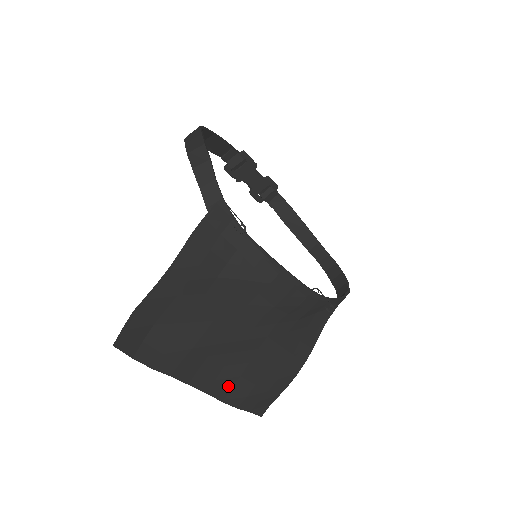
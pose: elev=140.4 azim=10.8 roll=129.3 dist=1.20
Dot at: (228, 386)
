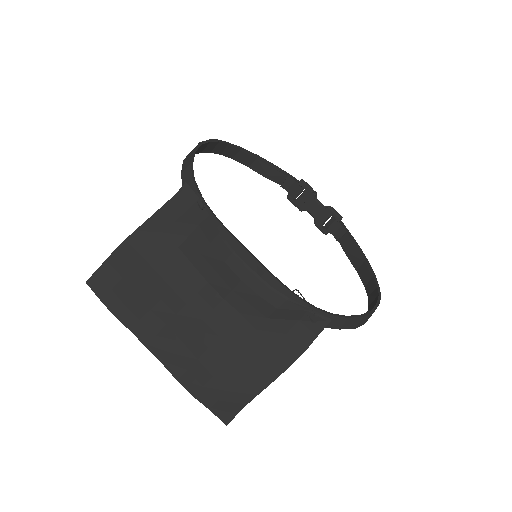
Dot at: (185, 365)
